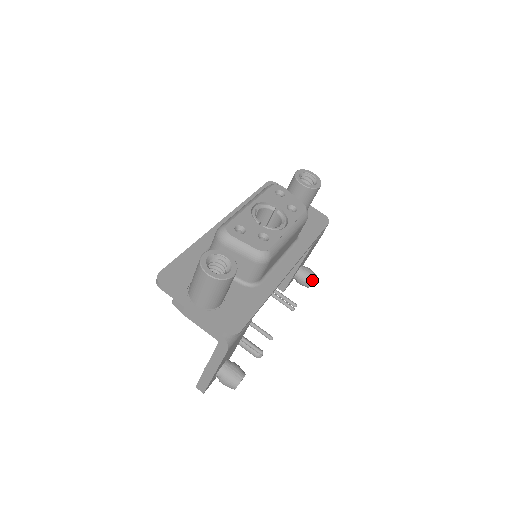
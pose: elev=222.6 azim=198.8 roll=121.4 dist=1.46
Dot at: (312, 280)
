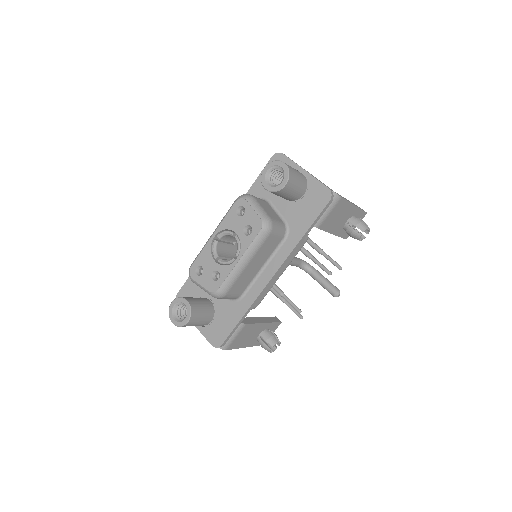
Dot at: (358, 237)
